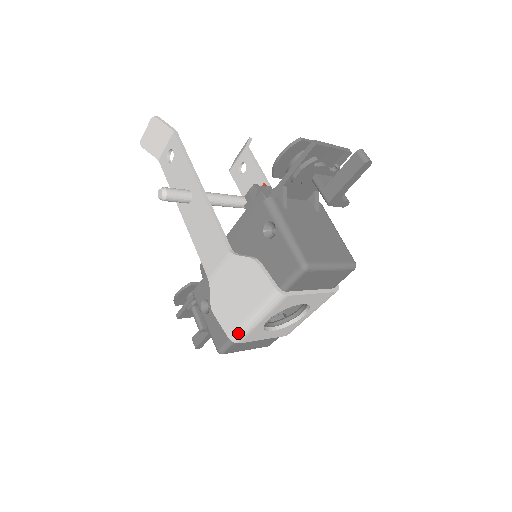
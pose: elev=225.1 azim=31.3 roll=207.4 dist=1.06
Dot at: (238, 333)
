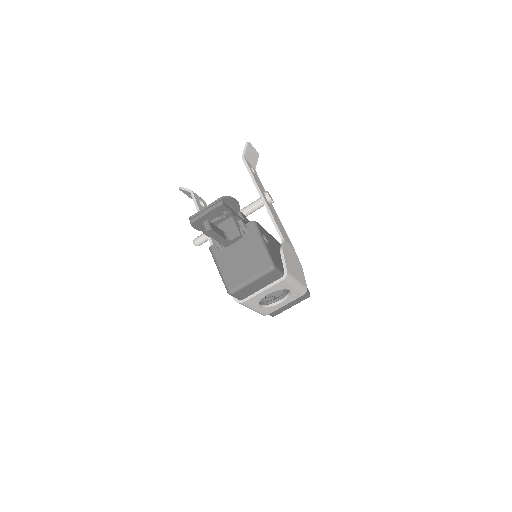
Dot at: occluded
